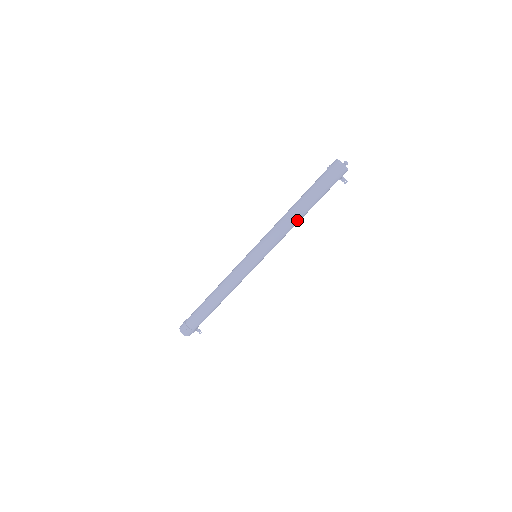
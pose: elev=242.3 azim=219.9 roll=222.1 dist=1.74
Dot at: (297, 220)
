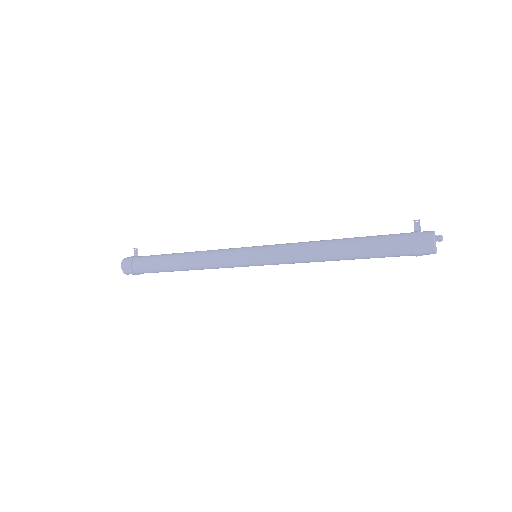
Dot at: (333, 260)
